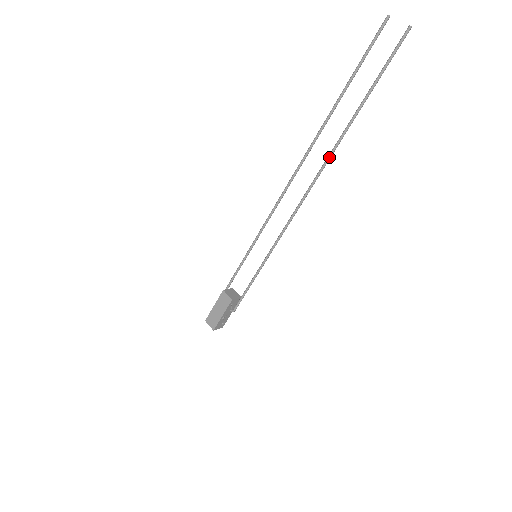
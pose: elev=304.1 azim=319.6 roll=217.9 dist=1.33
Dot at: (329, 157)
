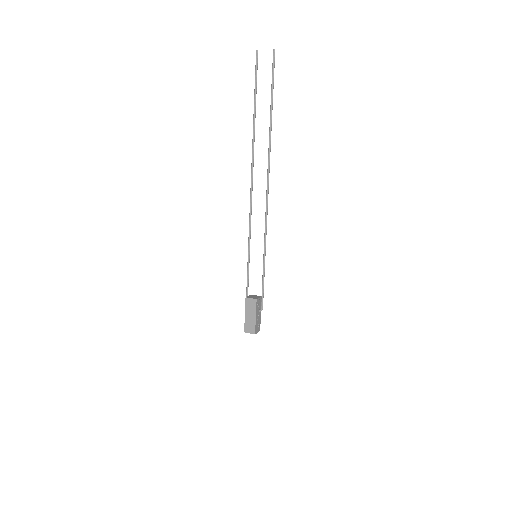
Dot at: (269, 155)
